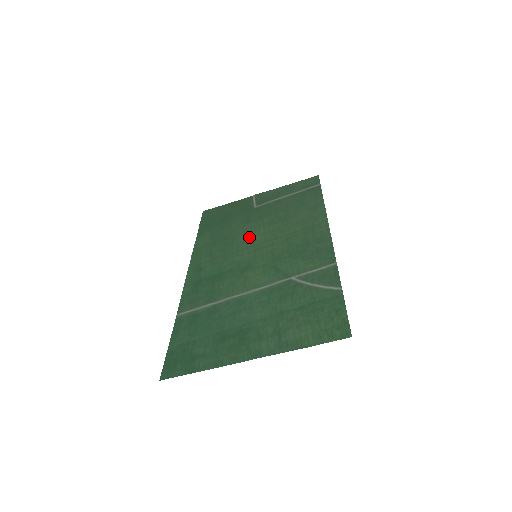
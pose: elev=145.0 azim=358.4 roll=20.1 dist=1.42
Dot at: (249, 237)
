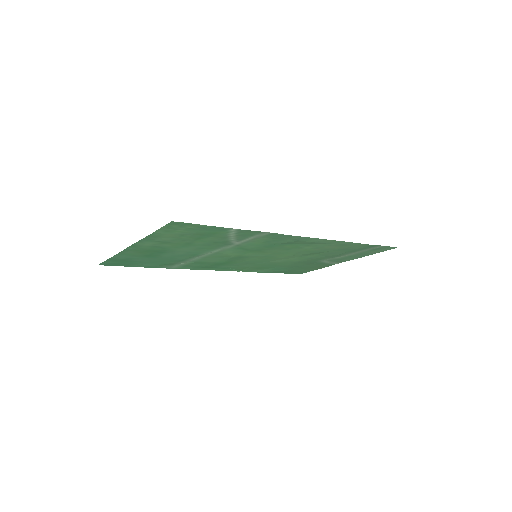
Dot at: (279, 259)
